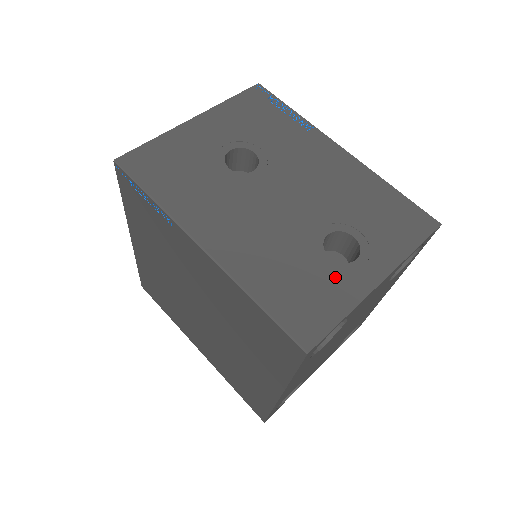
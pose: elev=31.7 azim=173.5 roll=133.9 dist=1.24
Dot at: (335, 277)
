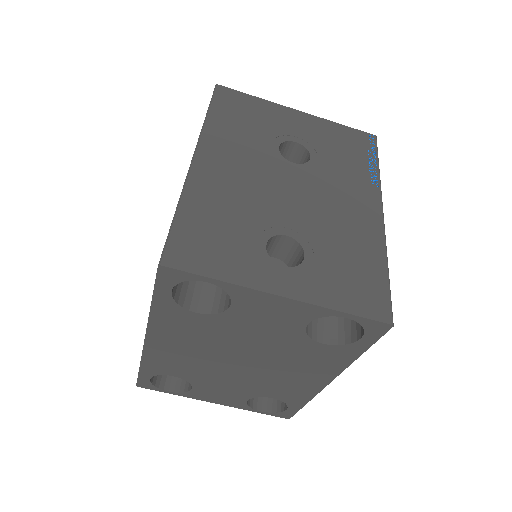
Dot at: (251, 256)
